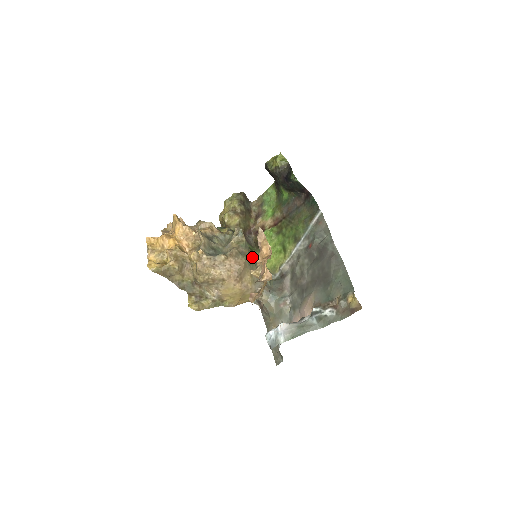
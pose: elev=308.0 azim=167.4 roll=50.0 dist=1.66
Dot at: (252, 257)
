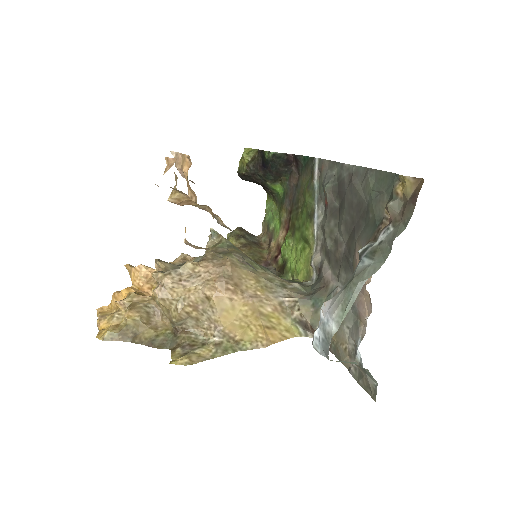
Dot at: (250, 259)
